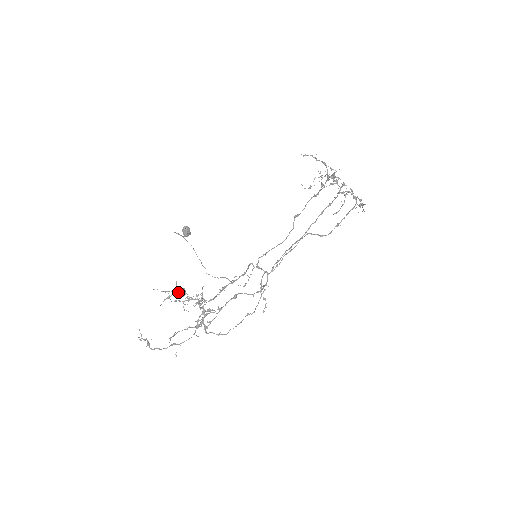
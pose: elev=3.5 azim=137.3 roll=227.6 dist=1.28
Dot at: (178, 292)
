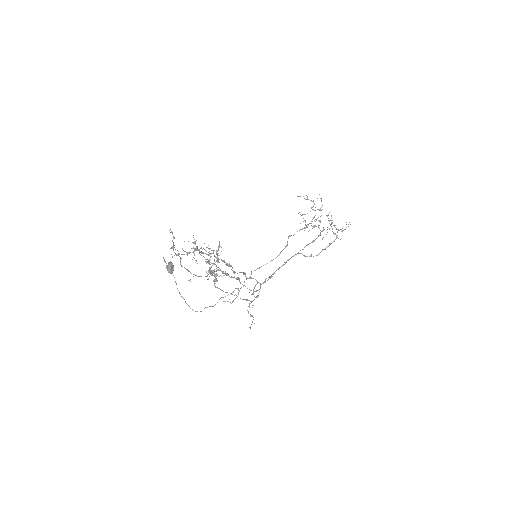
Dot at: (188, 253)
